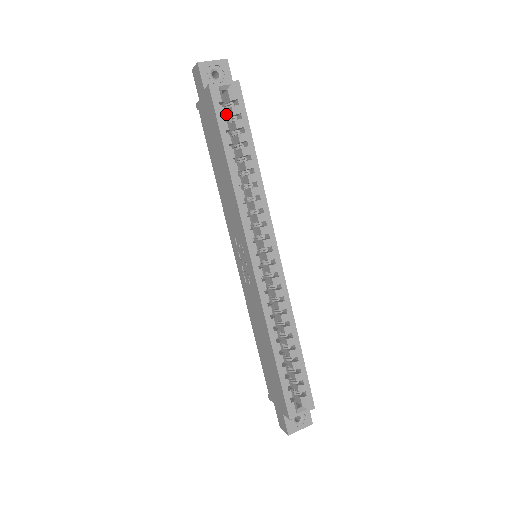
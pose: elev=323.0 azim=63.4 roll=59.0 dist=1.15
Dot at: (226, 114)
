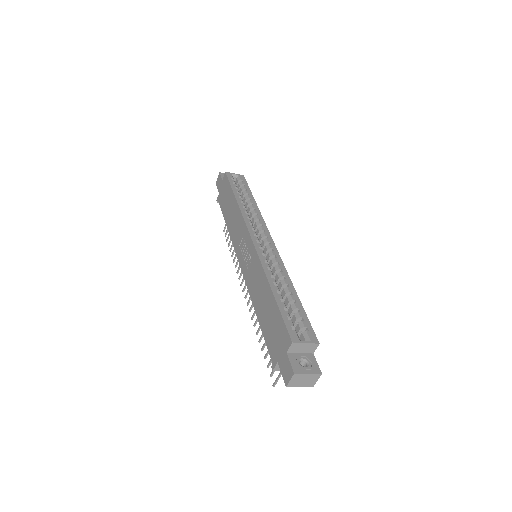
Dot at: (235, 183)
